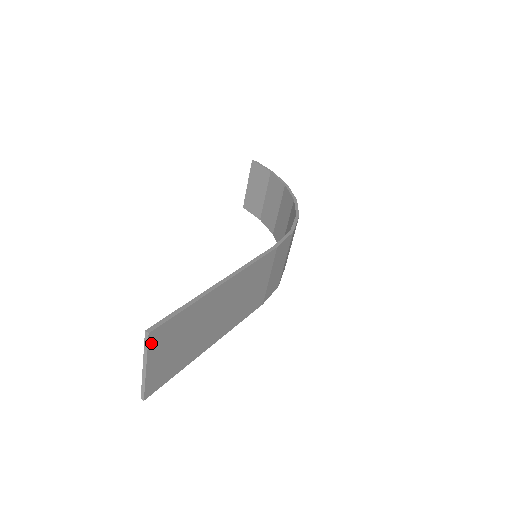
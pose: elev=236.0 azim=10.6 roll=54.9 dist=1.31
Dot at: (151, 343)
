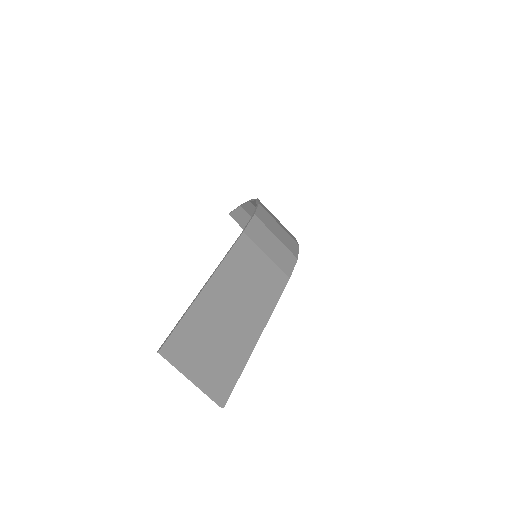
Dot at: (172, 358)
